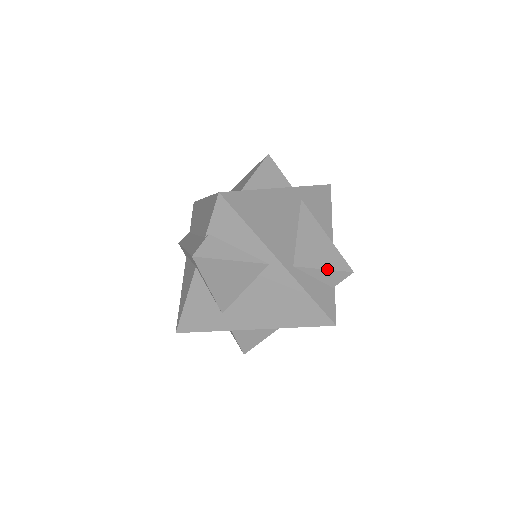
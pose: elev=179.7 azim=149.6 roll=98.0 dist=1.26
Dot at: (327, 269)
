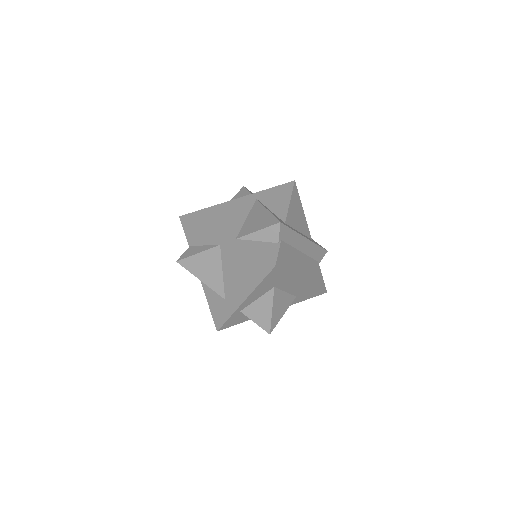
Dot at: (260, 230)
